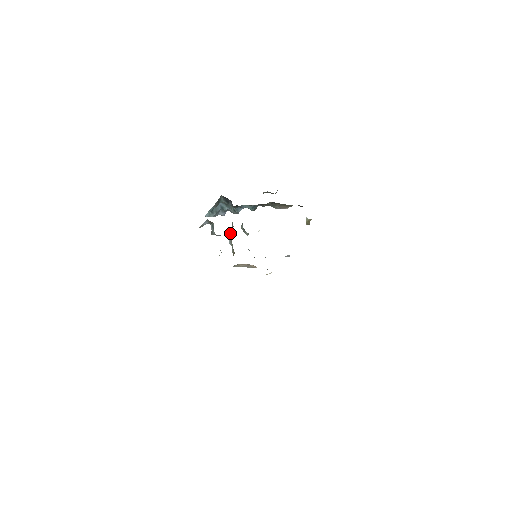
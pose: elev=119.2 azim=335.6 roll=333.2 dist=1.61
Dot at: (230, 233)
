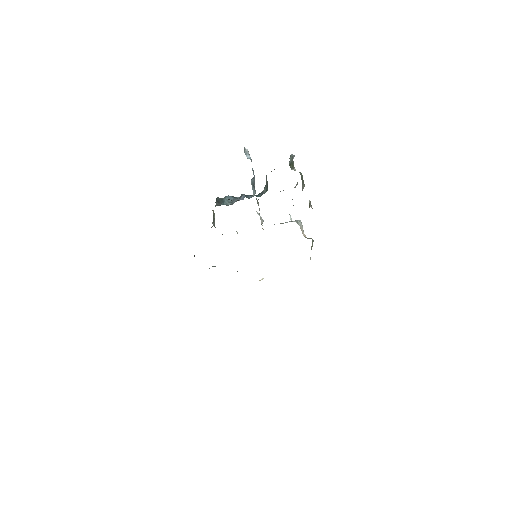
Dot at: occluded
